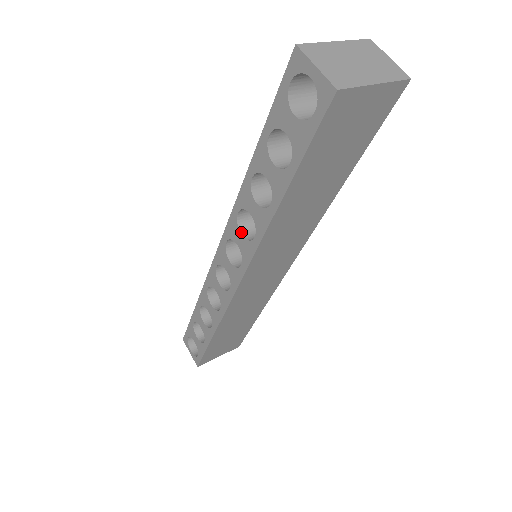
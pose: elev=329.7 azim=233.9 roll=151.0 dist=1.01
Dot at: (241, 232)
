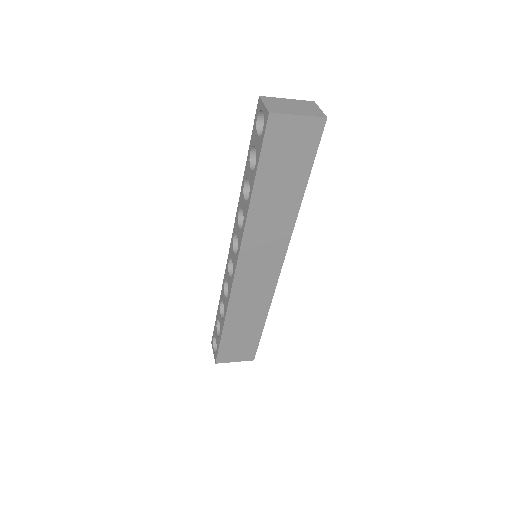
Dot at: (239, 225)
